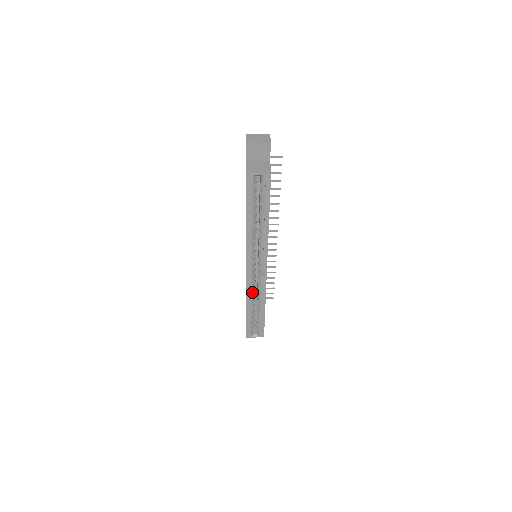
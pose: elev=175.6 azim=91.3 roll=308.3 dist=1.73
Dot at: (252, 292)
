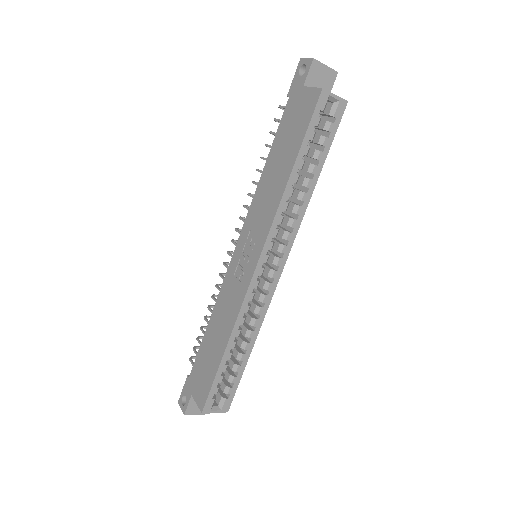
Dot at: (244, 315)
